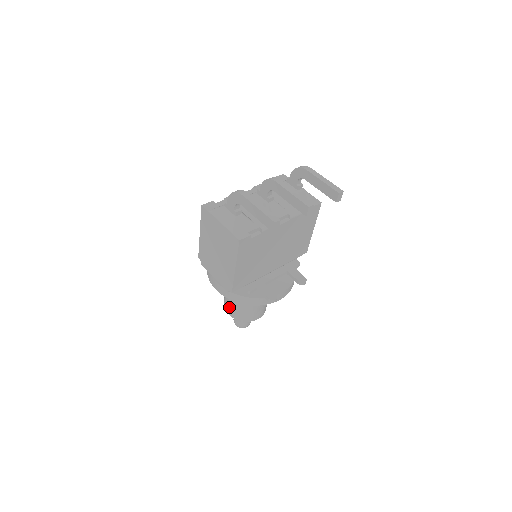
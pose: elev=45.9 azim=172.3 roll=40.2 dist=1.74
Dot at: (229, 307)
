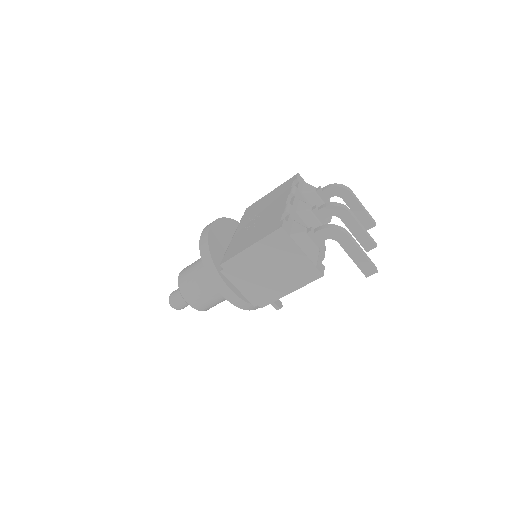
Dot at: (197, 299)
